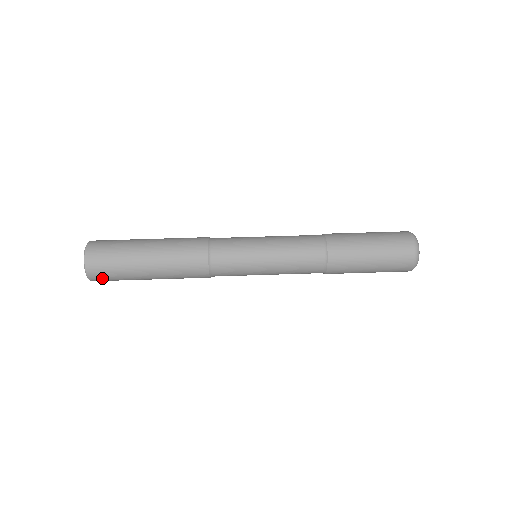
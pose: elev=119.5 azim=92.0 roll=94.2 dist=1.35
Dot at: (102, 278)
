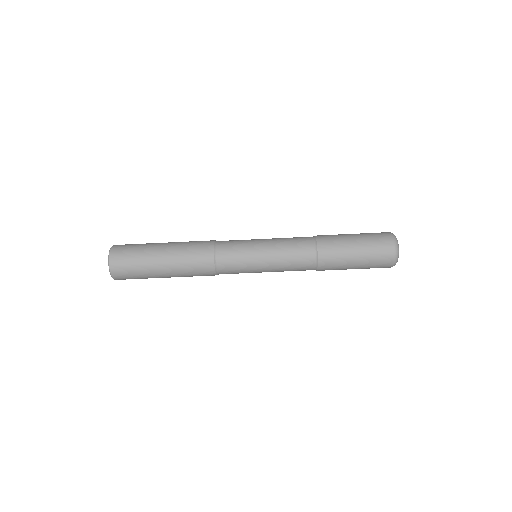
Dot at: occluded
